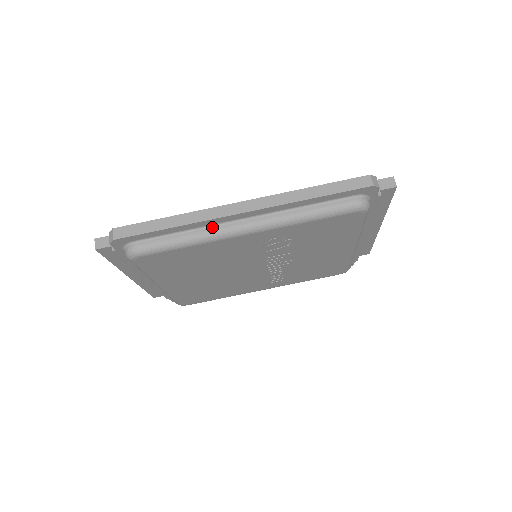
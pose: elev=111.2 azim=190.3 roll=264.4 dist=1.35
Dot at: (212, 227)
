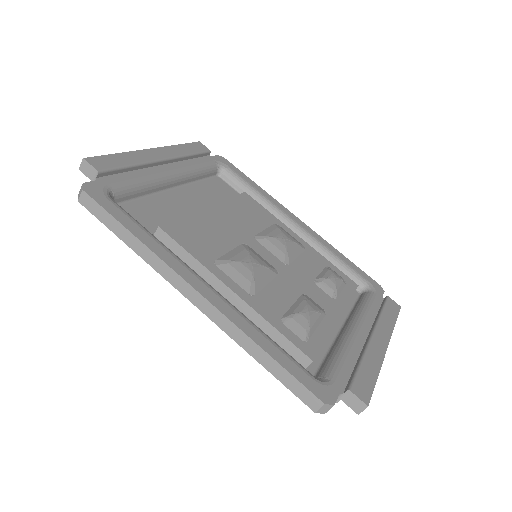
Dot at: occluded
